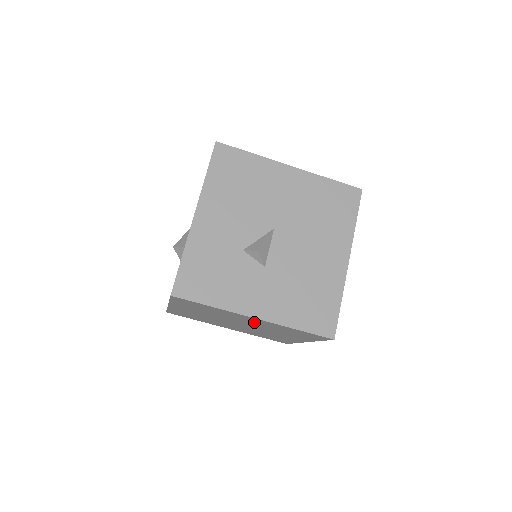
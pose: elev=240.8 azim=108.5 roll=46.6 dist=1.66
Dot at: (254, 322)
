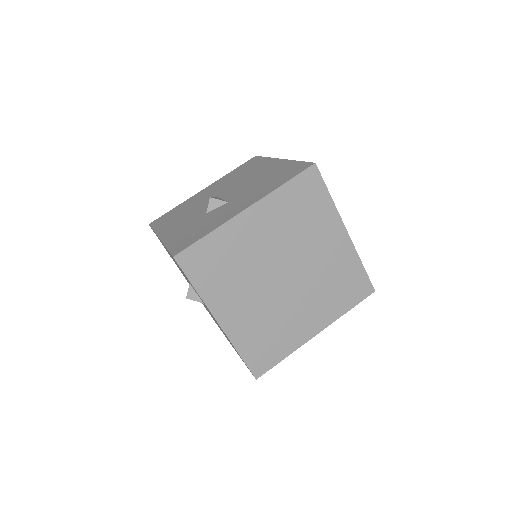
Dot at: (267, 232)
